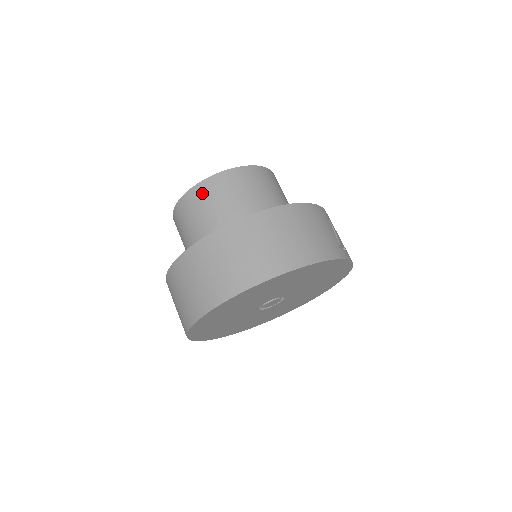
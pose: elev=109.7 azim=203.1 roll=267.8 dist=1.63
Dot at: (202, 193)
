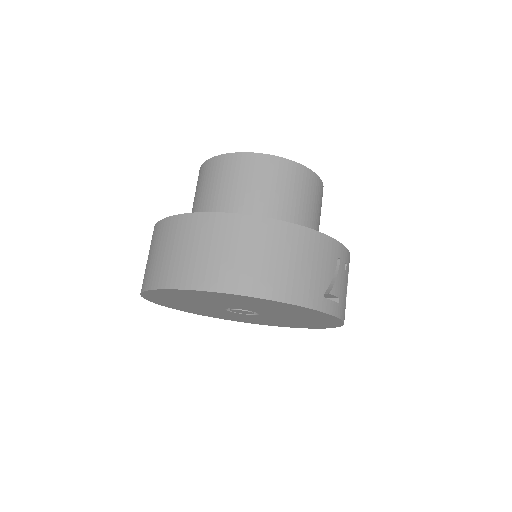
Dot at: (222, 166)
